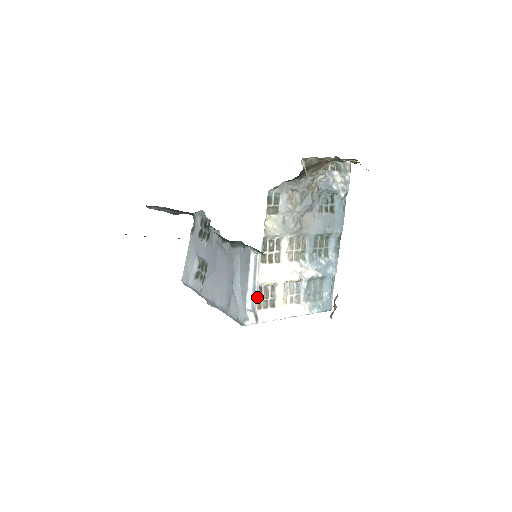
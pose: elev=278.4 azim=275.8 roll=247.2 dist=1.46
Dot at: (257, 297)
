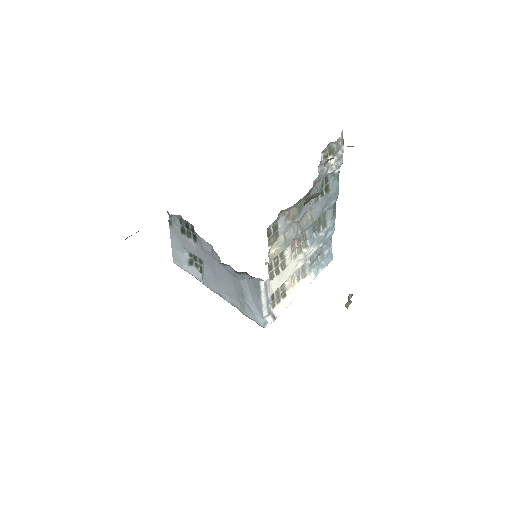
Dot at: occluded
